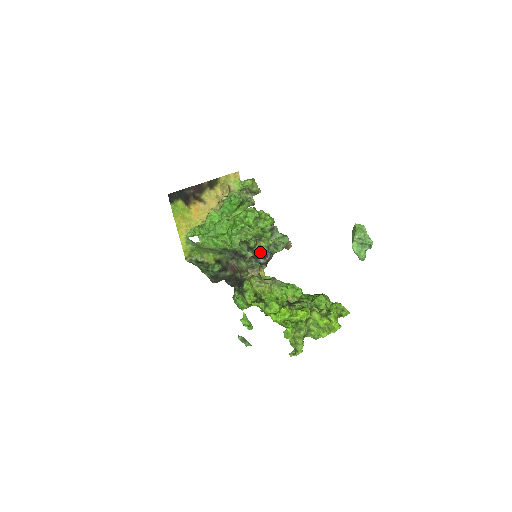
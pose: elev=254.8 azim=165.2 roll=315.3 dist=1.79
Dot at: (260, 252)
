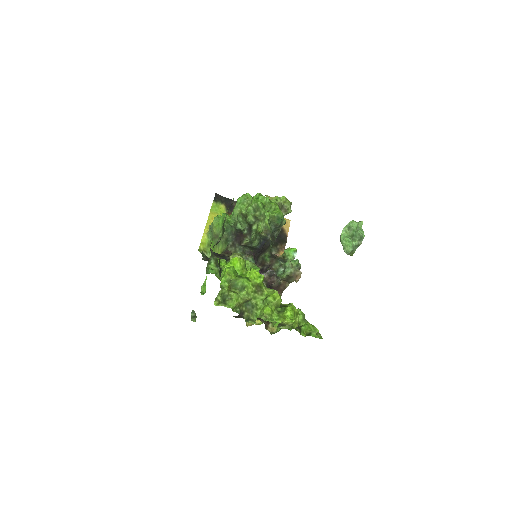
Dot at: (258, 243)
